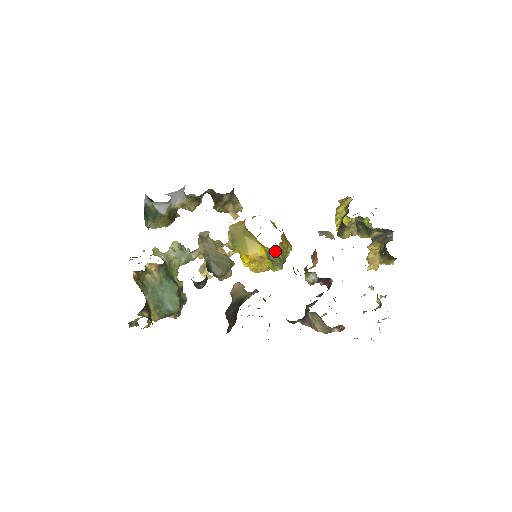
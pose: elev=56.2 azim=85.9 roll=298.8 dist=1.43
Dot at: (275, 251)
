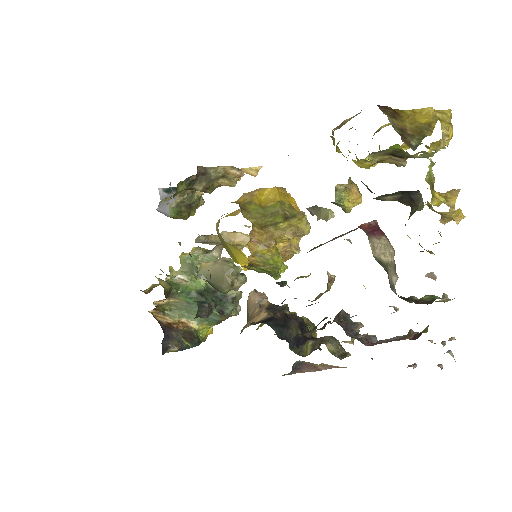
Dot at: (251, 266)
